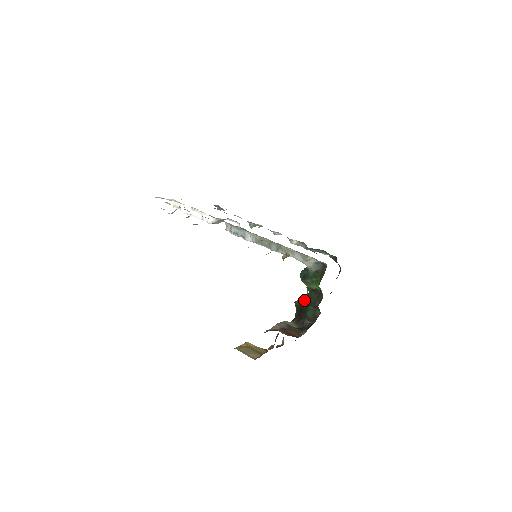
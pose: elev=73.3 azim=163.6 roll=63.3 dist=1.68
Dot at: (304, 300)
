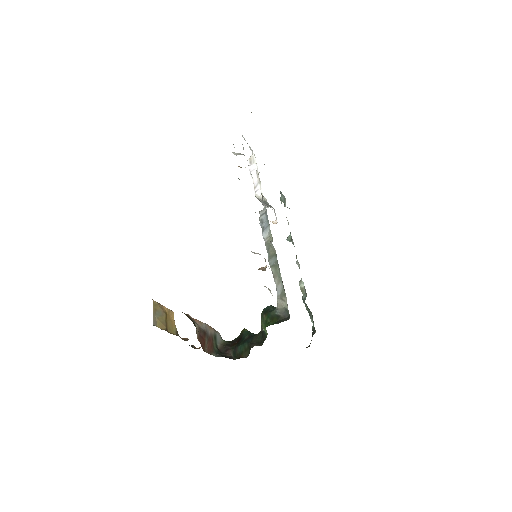
Dot at: (250, 334)
